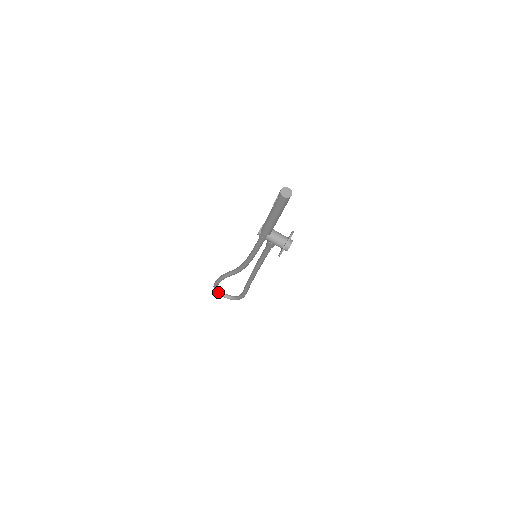
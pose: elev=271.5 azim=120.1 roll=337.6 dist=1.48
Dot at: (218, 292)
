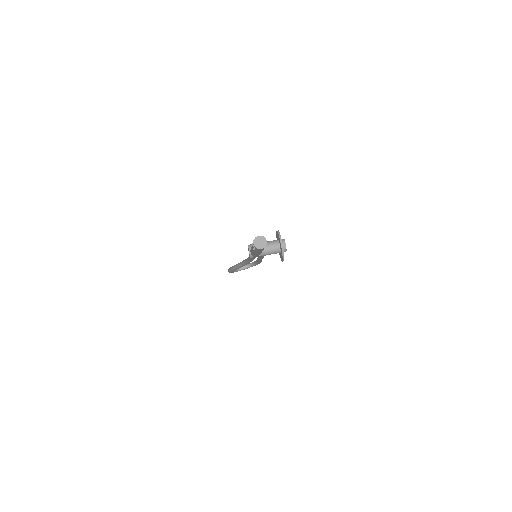
Dot at: (235, 271)
